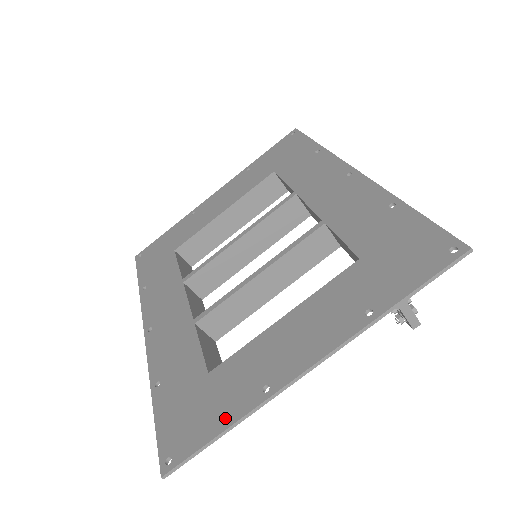
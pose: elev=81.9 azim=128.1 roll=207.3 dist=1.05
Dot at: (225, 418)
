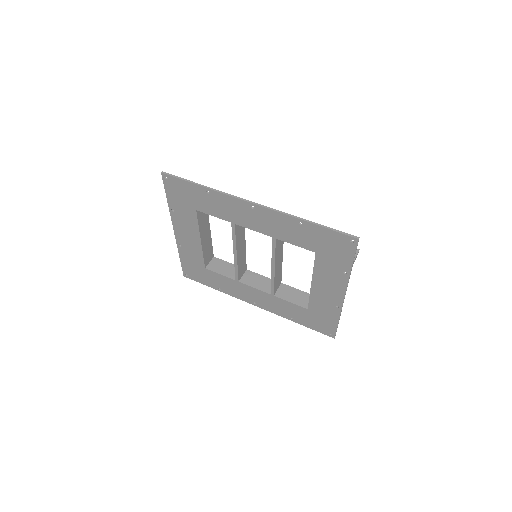
Dot at: (334, 319)
